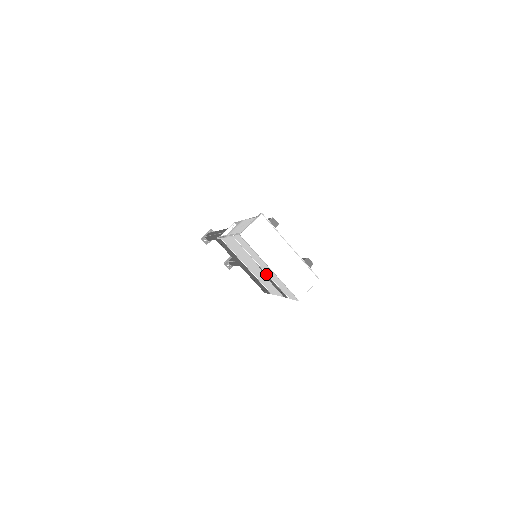
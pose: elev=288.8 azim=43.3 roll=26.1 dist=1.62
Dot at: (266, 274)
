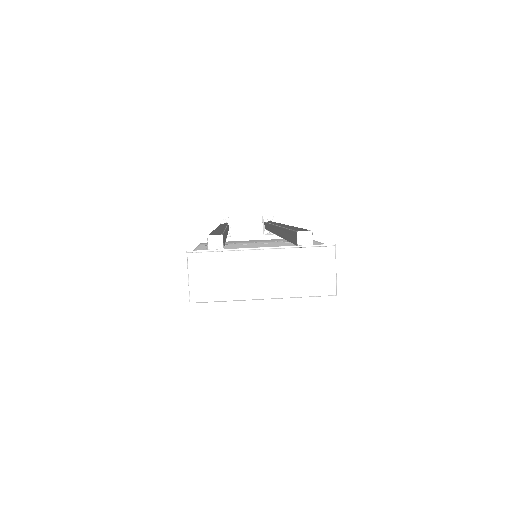
Dot at: occluded
